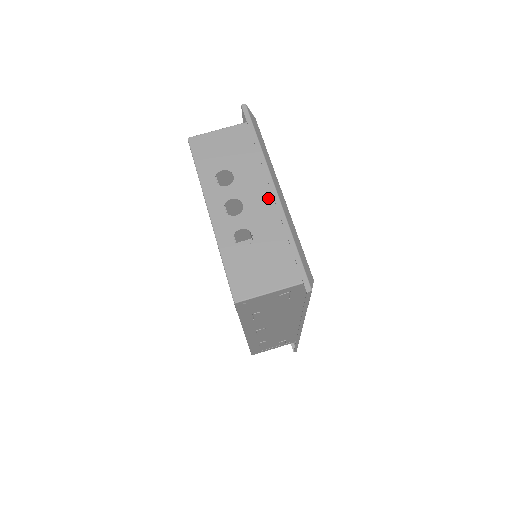
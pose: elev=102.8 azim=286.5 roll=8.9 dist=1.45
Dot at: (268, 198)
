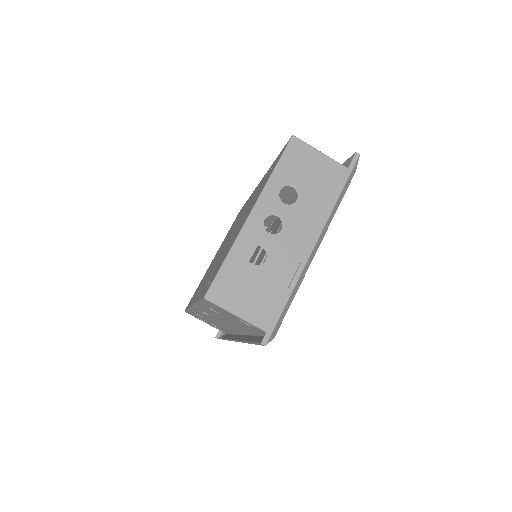
Dot at: (304, 243)
